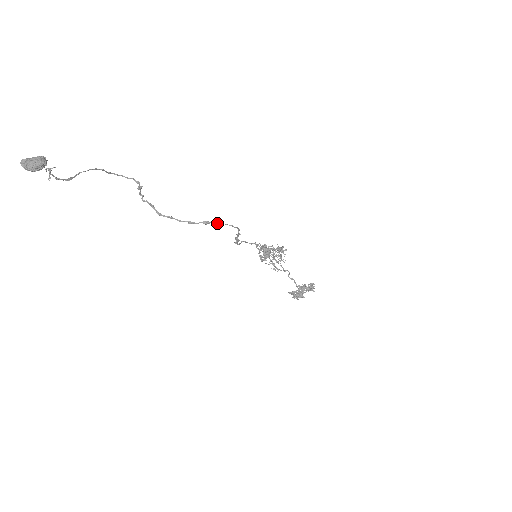
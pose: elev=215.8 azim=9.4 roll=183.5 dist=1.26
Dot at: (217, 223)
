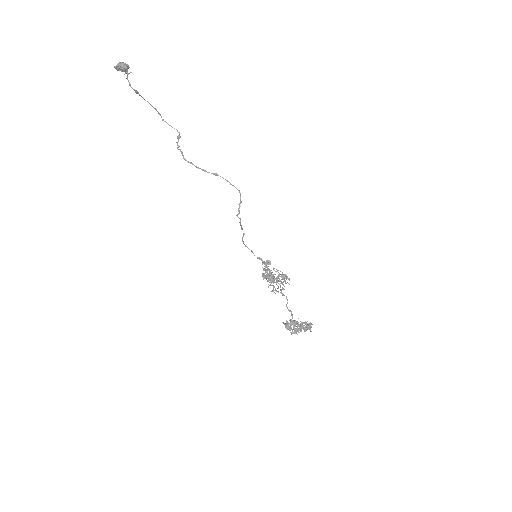
Dot at: occluded
